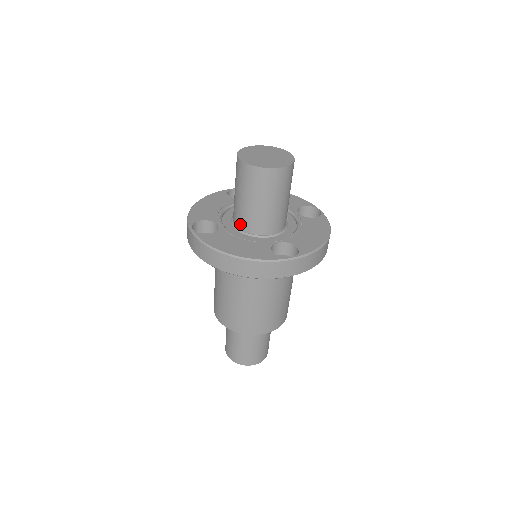
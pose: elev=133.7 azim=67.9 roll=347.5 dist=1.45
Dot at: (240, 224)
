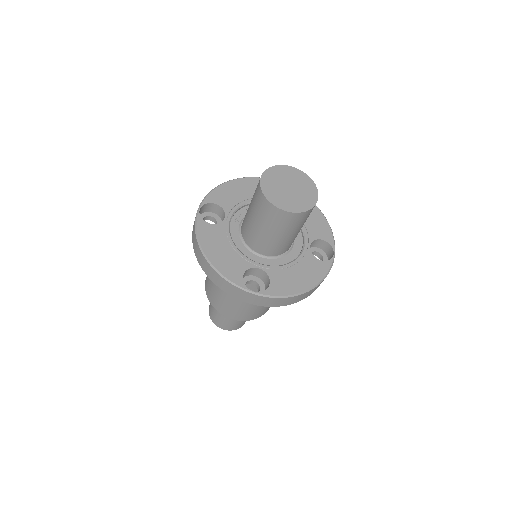
Dot at: (273, 253)
